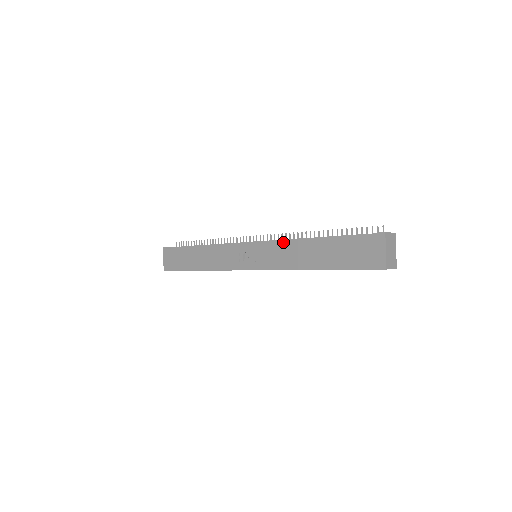
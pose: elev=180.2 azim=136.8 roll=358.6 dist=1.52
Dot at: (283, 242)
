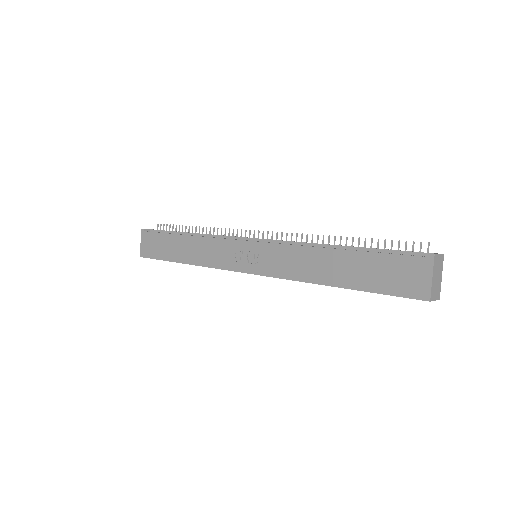
Dot at: (294, 245)
